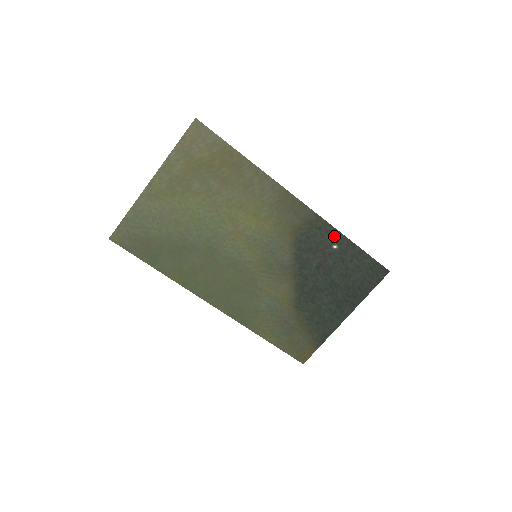
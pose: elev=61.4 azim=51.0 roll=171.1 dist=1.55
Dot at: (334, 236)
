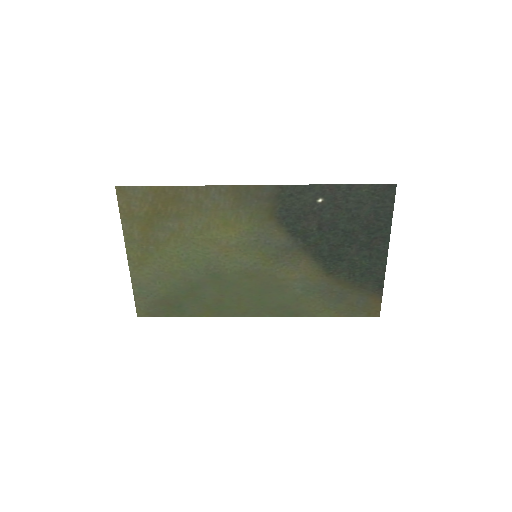
Dot at: (311, 192)
